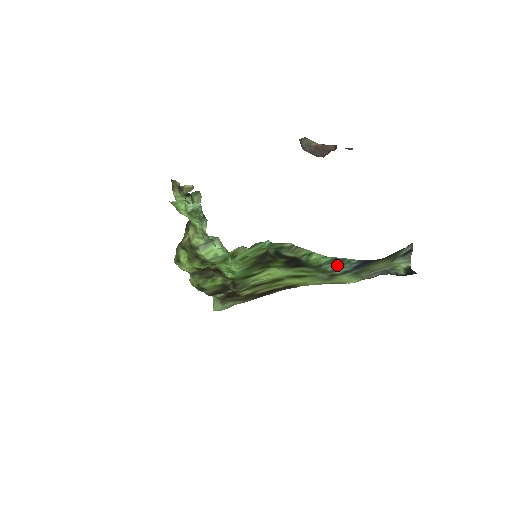
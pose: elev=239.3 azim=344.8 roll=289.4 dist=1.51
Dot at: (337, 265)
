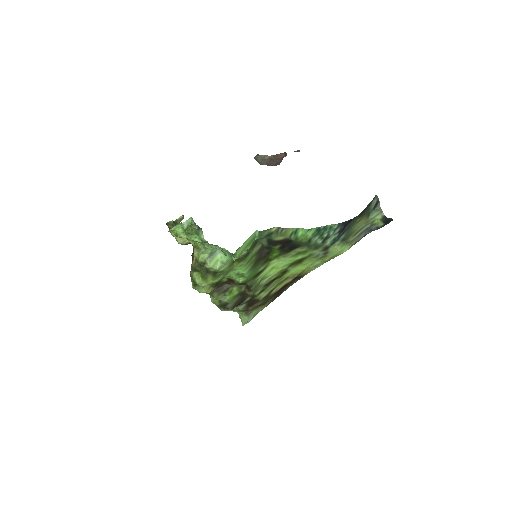
Dot at: (323, 235)
